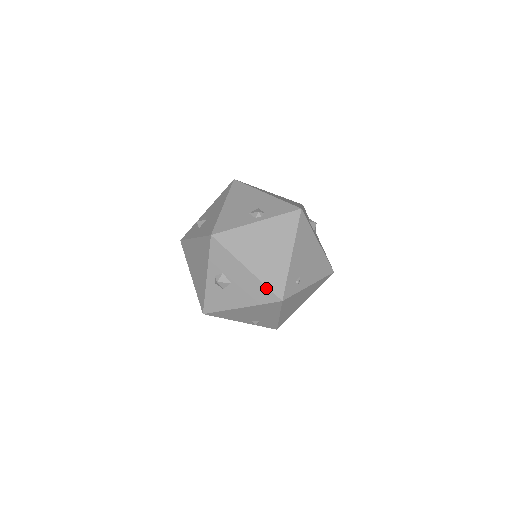
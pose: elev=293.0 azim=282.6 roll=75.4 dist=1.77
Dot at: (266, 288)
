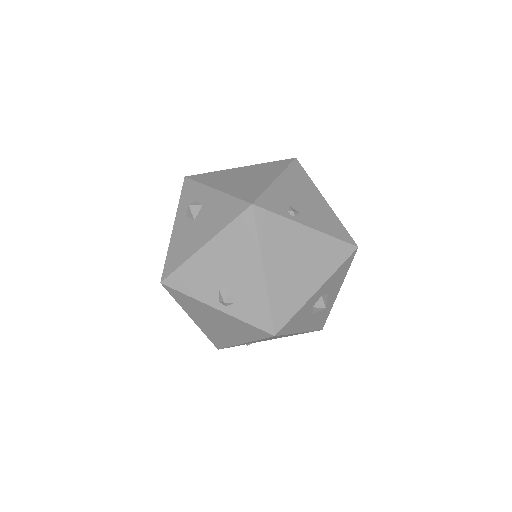
Dot at: (207, 336)
